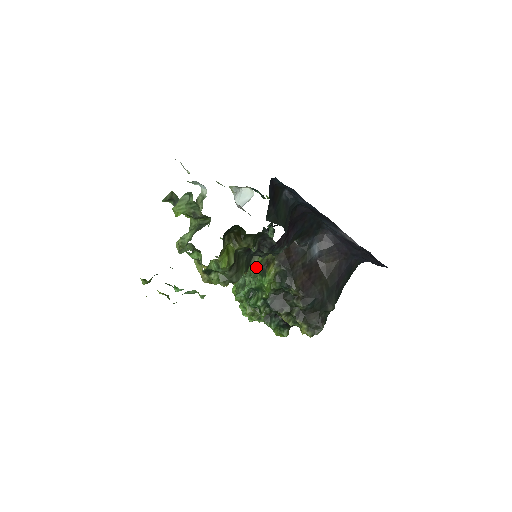
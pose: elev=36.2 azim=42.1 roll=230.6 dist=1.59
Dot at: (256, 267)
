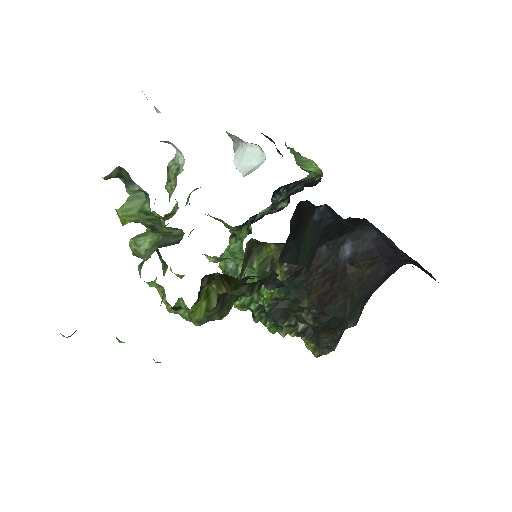
Dot at: occluded
